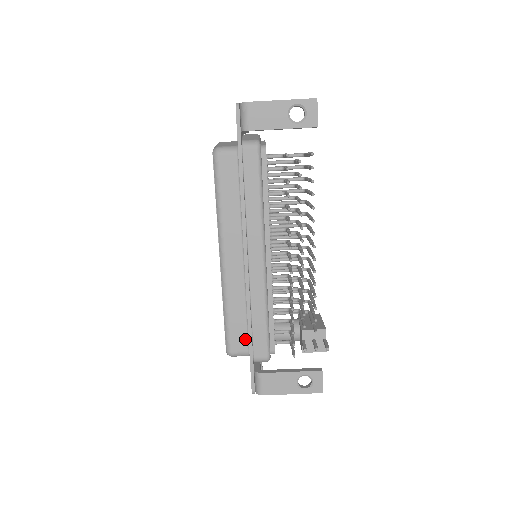
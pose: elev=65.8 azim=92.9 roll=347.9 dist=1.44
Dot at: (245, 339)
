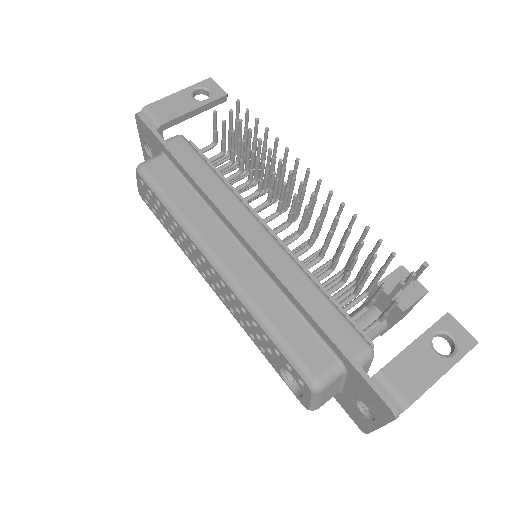
Dot at: (319, 346)
